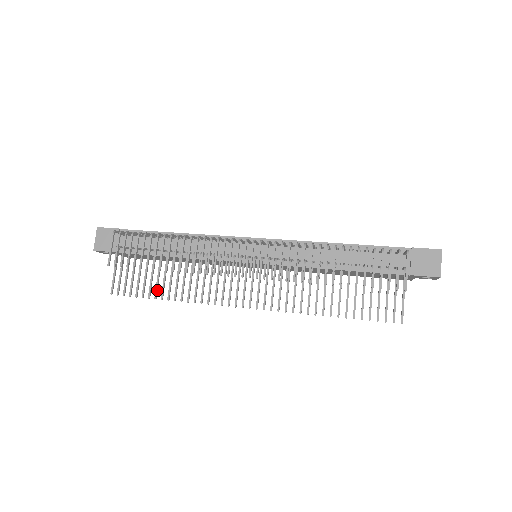
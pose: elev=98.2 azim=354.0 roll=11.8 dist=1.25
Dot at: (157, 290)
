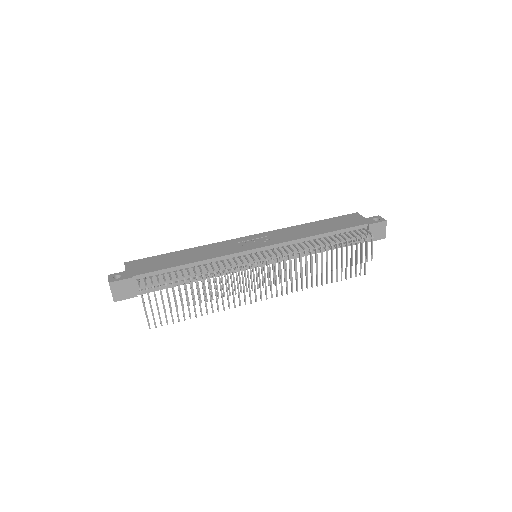
Dot at: occluded
